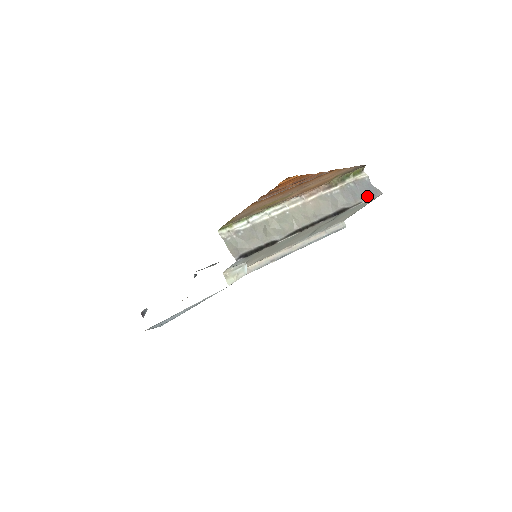
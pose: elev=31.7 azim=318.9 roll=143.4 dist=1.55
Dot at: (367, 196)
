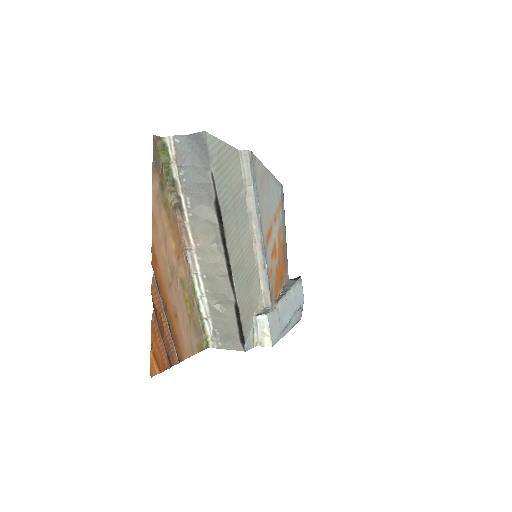
Dot at: (204, 158)
